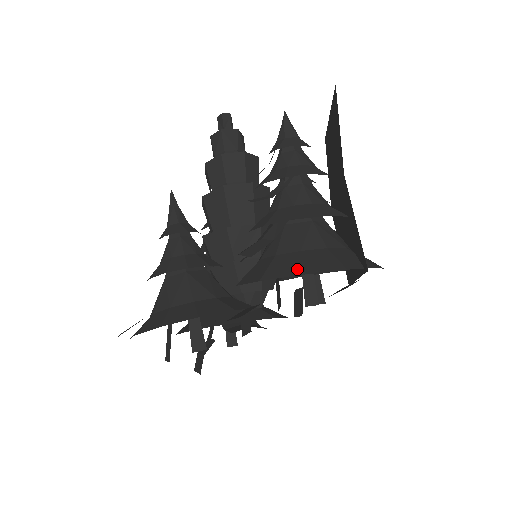
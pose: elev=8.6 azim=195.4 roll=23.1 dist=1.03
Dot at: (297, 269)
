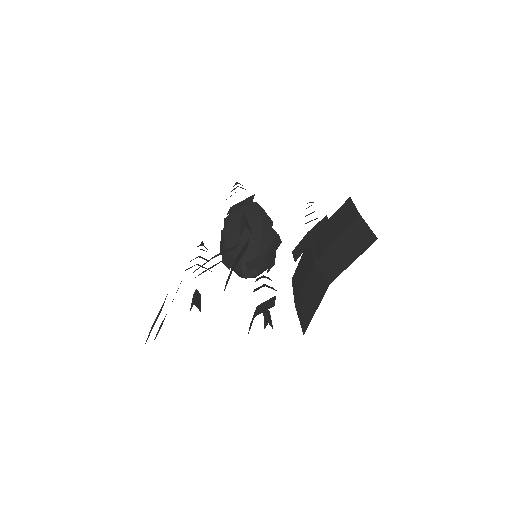
Dot at: occluded
